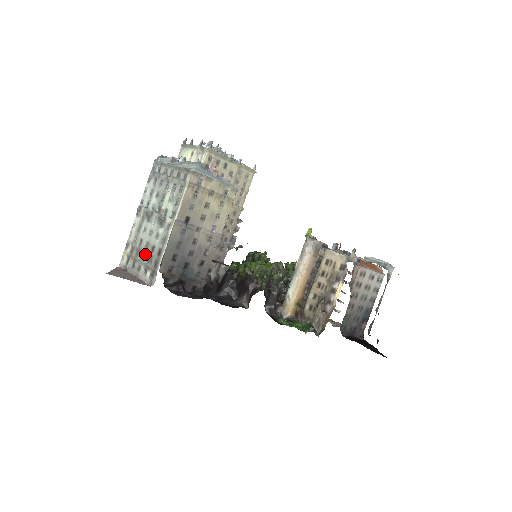
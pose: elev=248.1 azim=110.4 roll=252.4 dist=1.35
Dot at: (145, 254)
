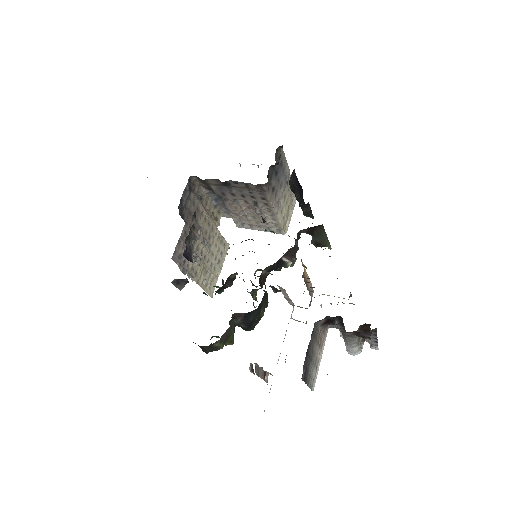
Dot at: occluded
